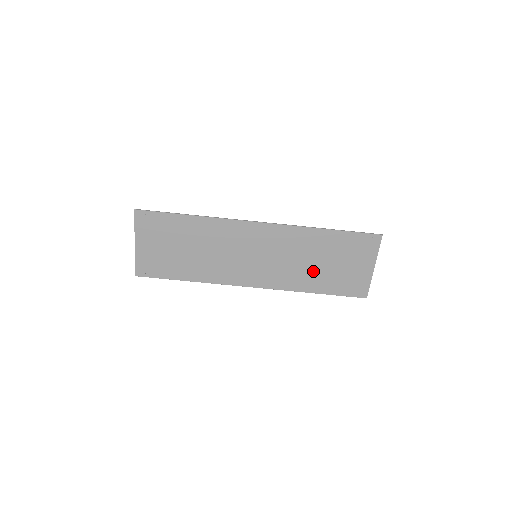
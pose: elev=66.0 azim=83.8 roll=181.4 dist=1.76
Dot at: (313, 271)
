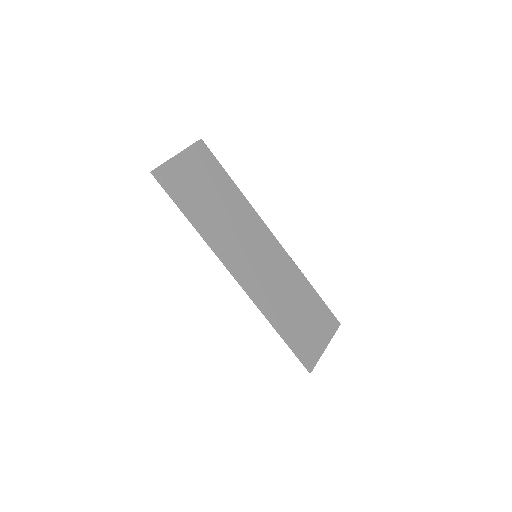
Dot at: (287, 309)
